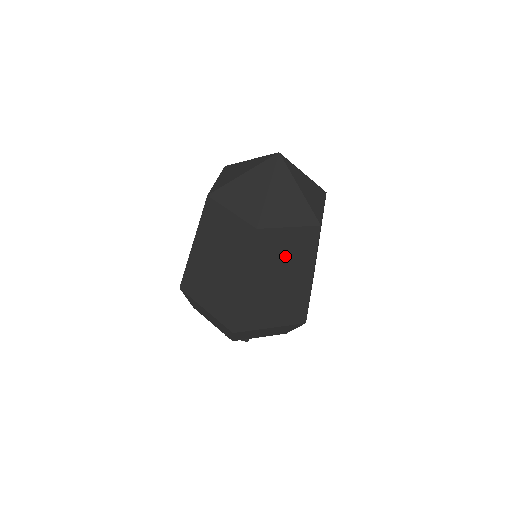
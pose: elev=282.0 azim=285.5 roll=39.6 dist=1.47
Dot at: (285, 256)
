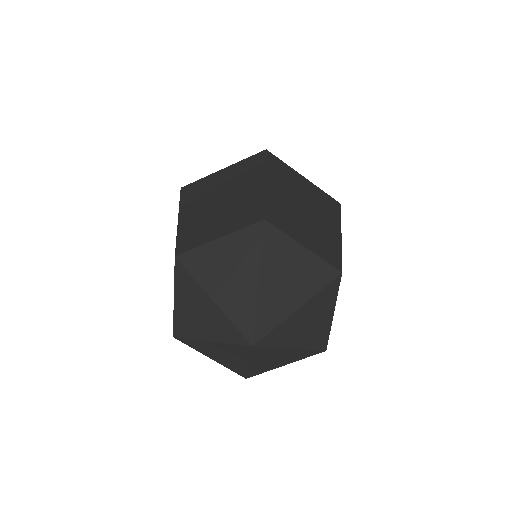
Dot at: occluded
